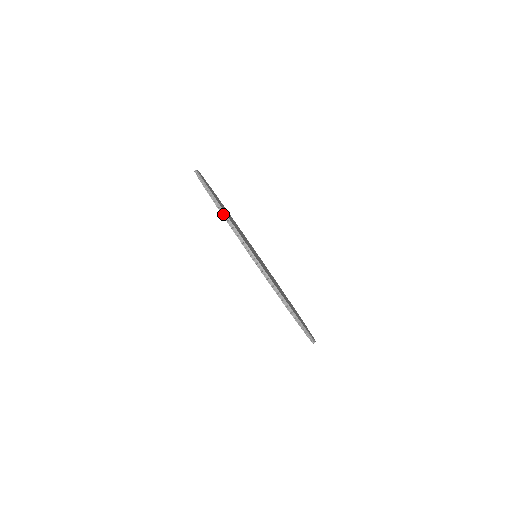
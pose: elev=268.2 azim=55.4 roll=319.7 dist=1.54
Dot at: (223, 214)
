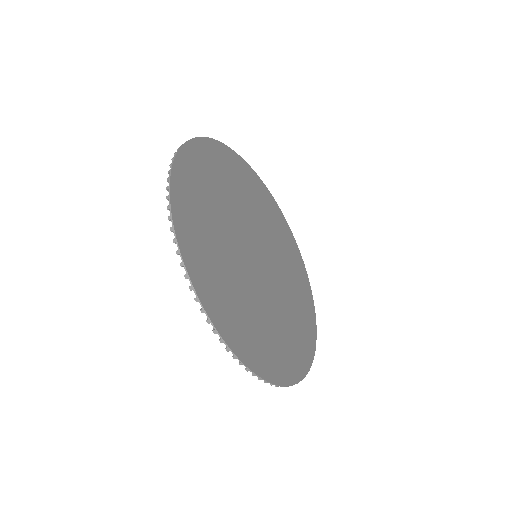
Dot at: (193, 289)
